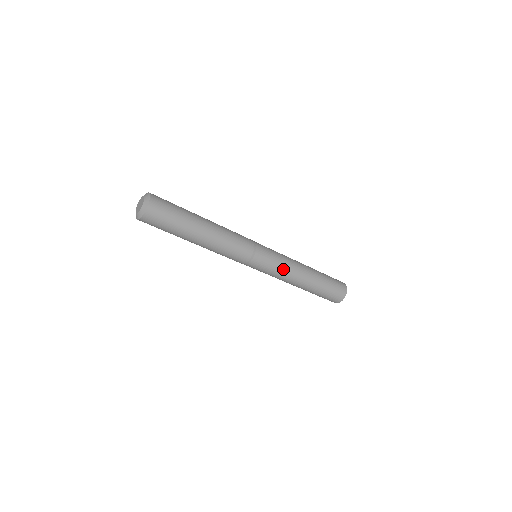
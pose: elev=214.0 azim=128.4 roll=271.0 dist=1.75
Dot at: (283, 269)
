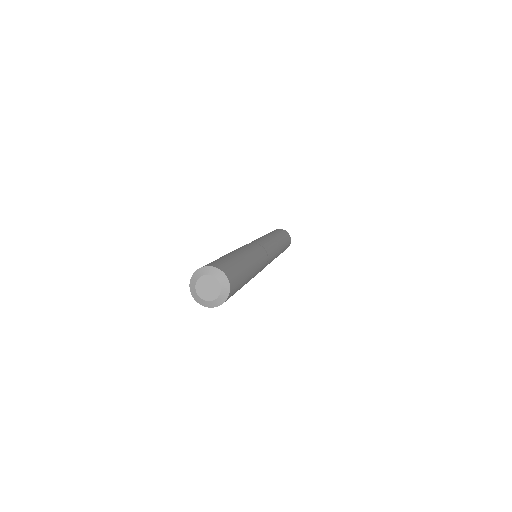
Dot at: occluded
